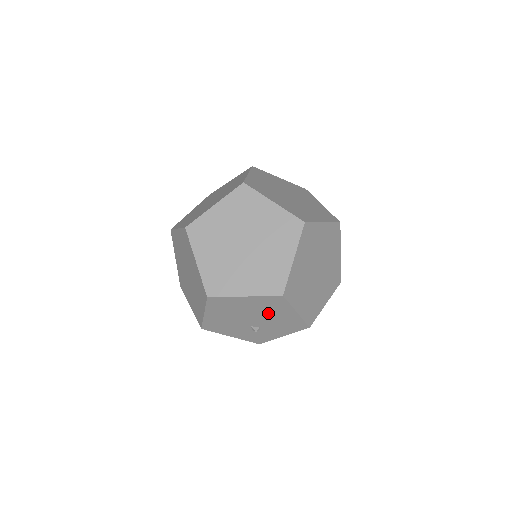
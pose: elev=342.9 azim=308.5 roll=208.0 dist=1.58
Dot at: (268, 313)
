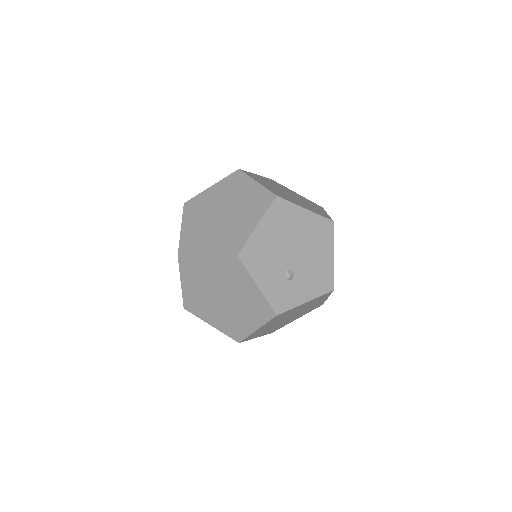
Dot at: (311, 247)
